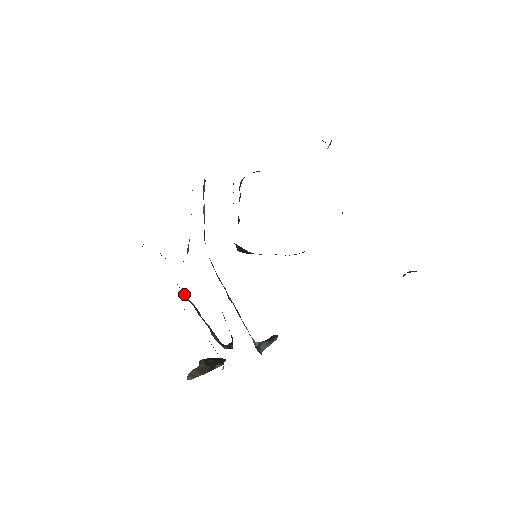
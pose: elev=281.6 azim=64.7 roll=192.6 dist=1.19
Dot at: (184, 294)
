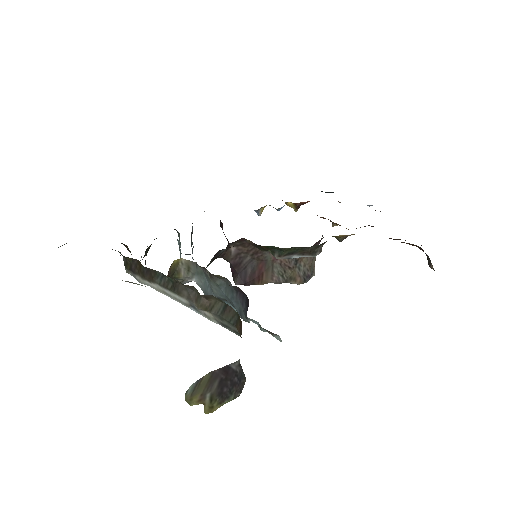
Dot at: occluded
